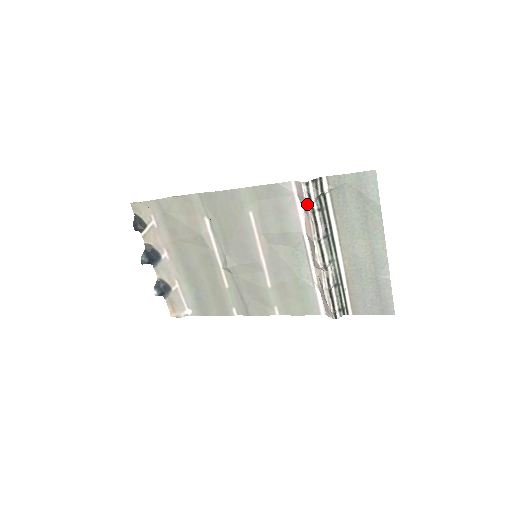
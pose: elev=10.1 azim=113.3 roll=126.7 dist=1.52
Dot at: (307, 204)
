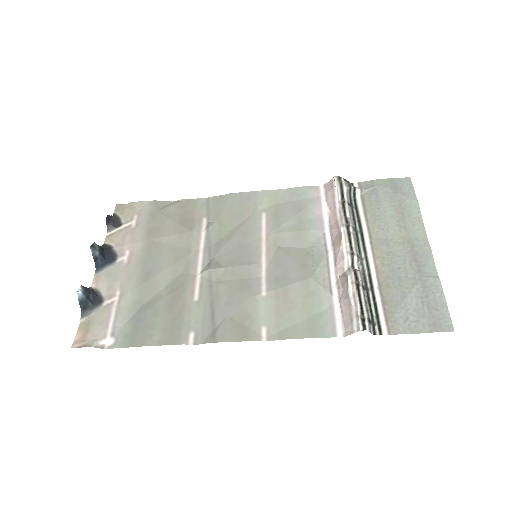
Dot at: (337, 194)
